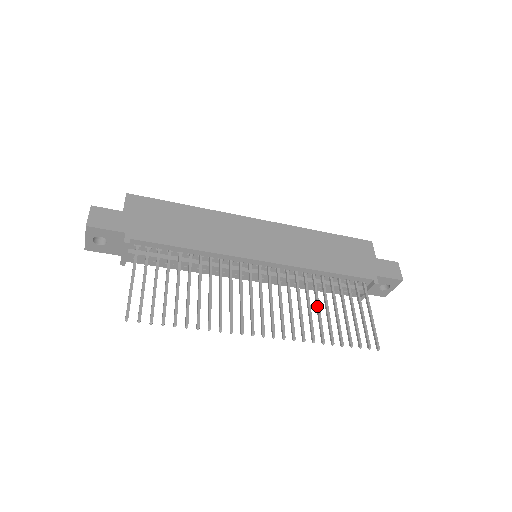
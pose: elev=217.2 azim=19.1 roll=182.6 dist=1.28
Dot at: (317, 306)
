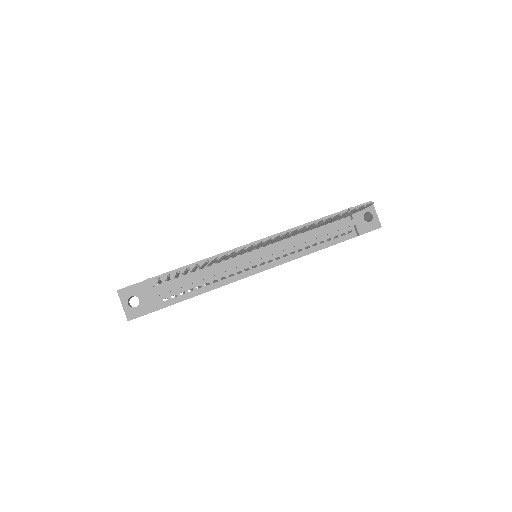
Dot at: occluded
